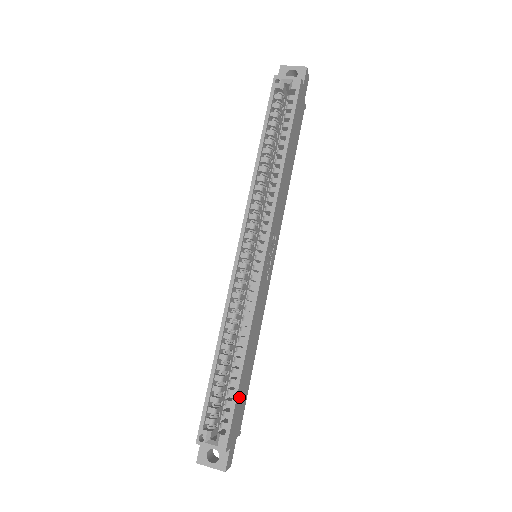
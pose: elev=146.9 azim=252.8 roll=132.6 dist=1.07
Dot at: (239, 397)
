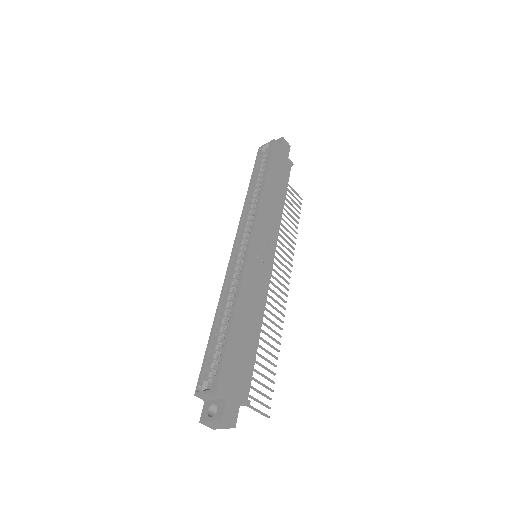
Dot at: (233, 350)
